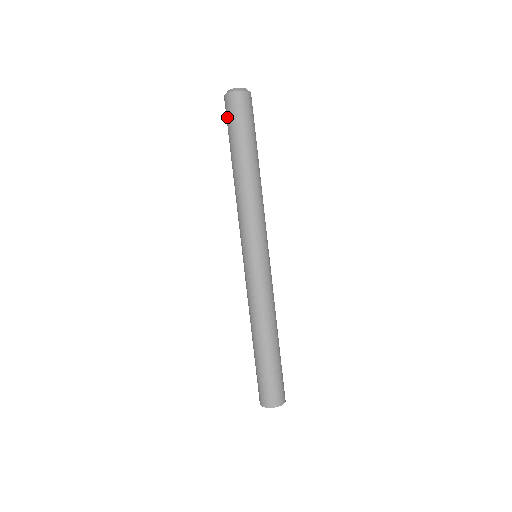
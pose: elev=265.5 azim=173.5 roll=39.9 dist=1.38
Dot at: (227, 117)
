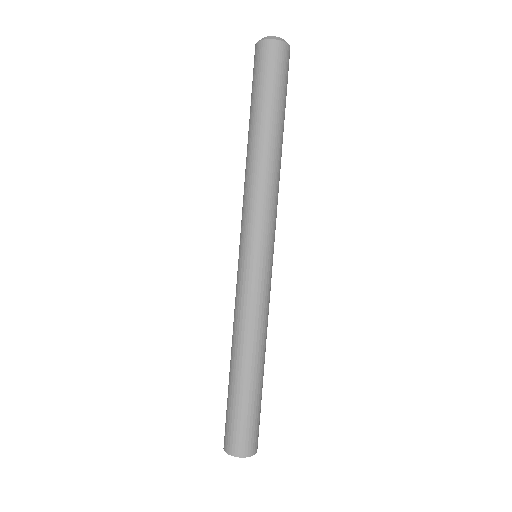
Dot at: (255, 70)
